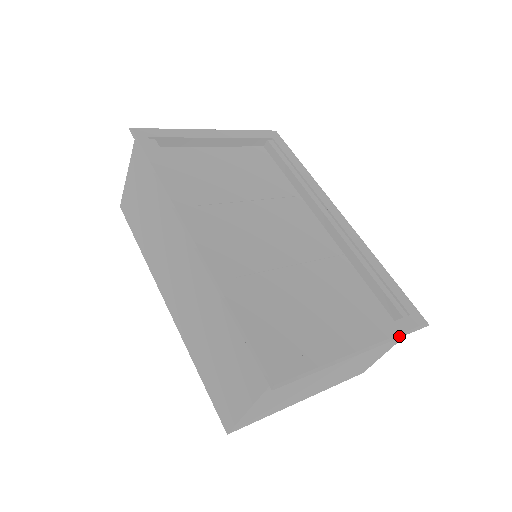
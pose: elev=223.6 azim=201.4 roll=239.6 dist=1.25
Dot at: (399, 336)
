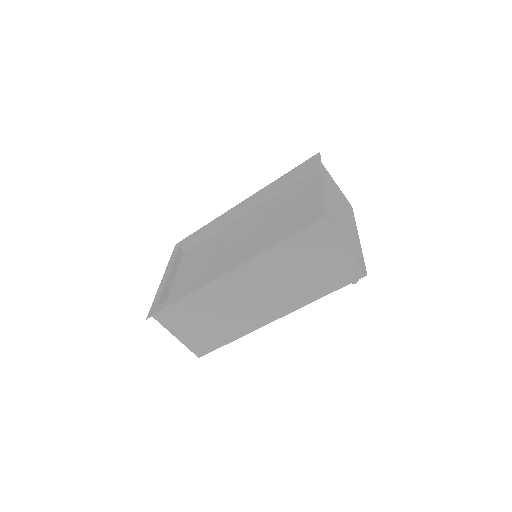
Dot at: (321, 165)
